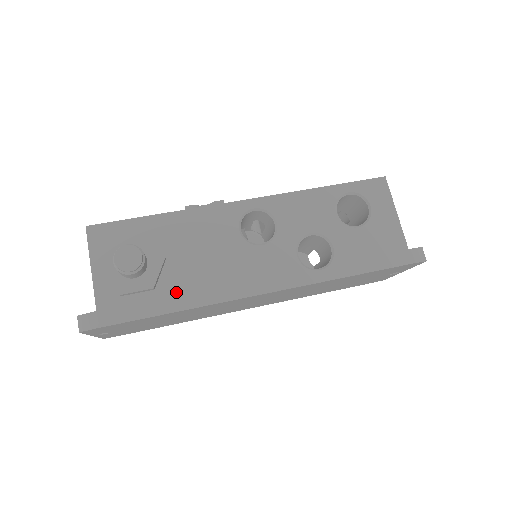
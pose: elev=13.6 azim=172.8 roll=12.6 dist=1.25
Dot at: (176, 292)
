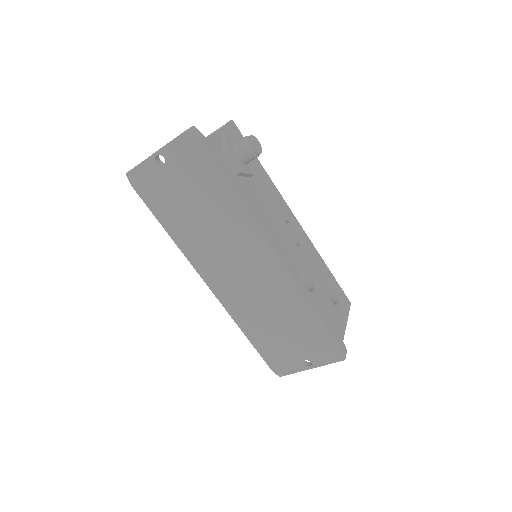
Dot at: (243, 191)
